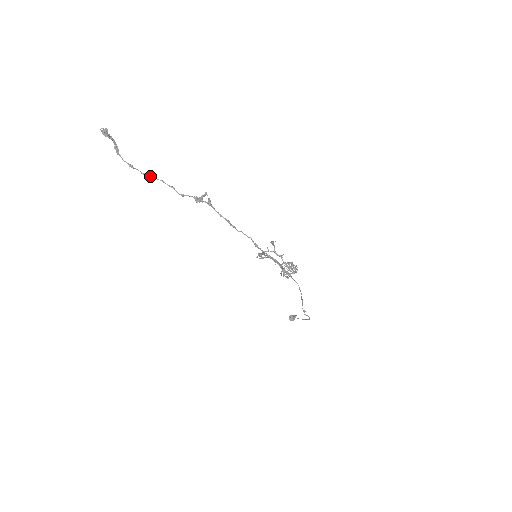
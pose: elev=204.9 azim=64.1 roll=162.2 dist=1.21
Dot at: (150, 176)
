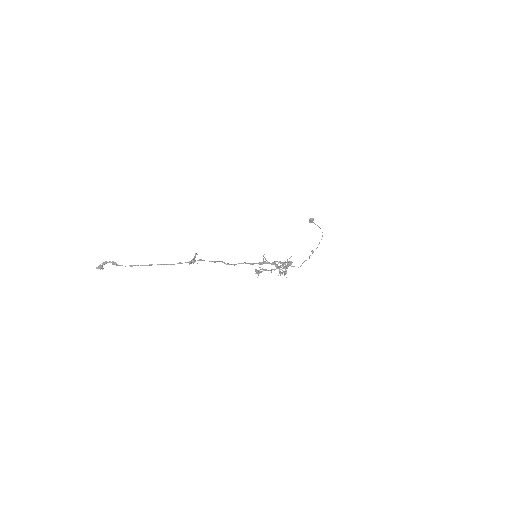
Dot at: (148, 265)
